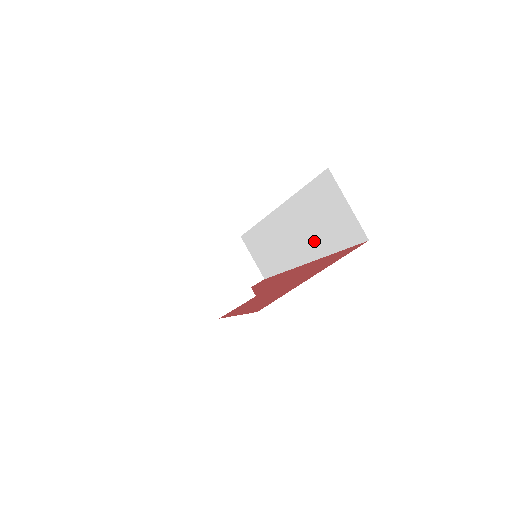
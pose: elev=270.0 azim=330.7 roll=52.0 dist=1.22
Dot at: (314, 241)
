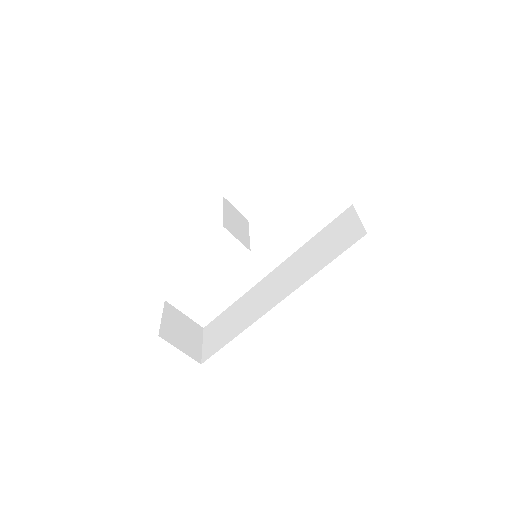
Dot at: (306, 270)
